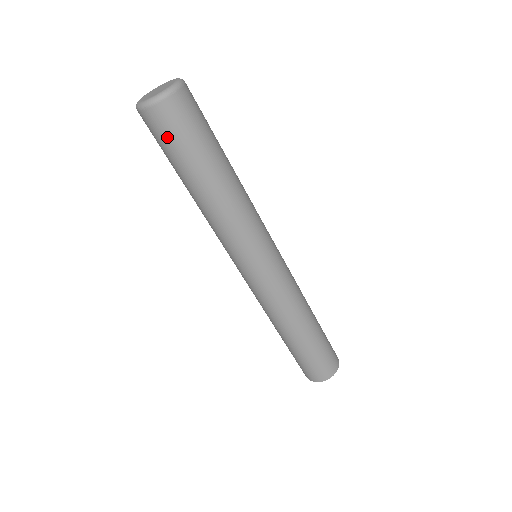
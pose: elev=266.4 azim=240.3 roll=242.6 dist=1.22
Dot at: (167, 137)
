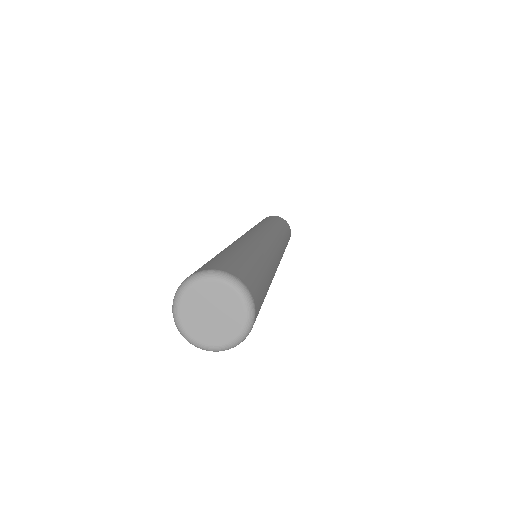
Dot at: occluded
